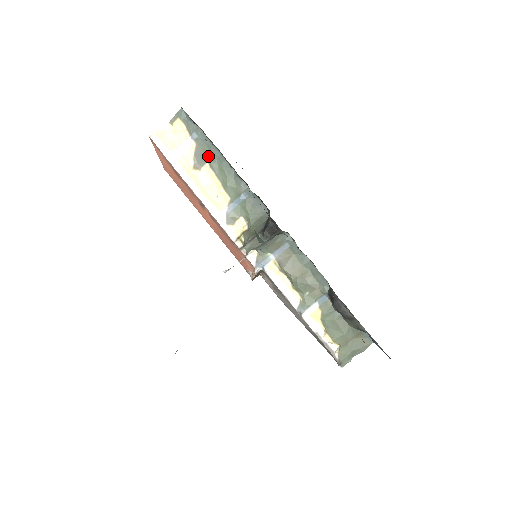
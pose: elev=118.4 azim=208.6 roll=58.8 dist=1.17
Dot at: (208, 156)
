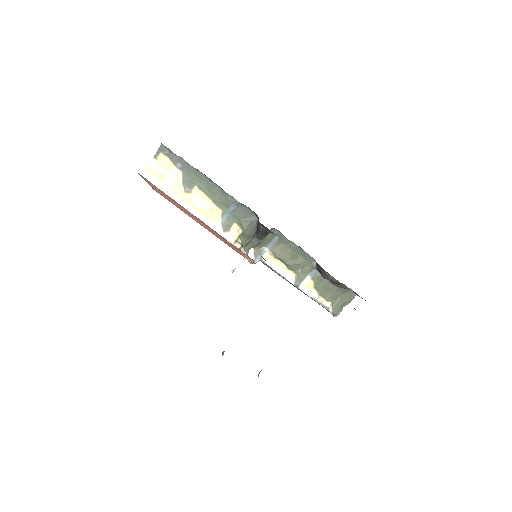
Dot at: (195, 180)
